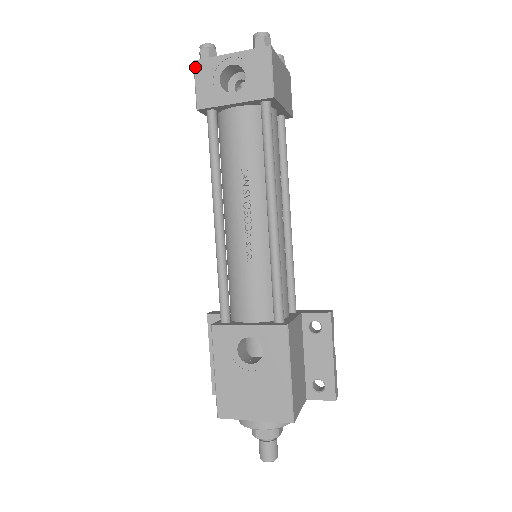
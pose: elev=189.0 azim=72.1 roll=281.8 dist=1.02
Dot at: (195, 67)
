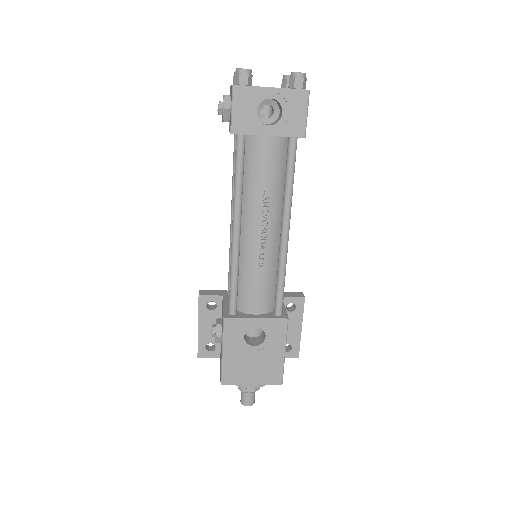
Dot at: (234, 92)
